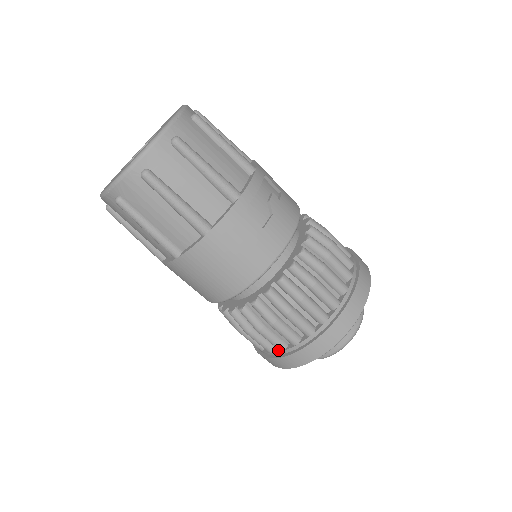
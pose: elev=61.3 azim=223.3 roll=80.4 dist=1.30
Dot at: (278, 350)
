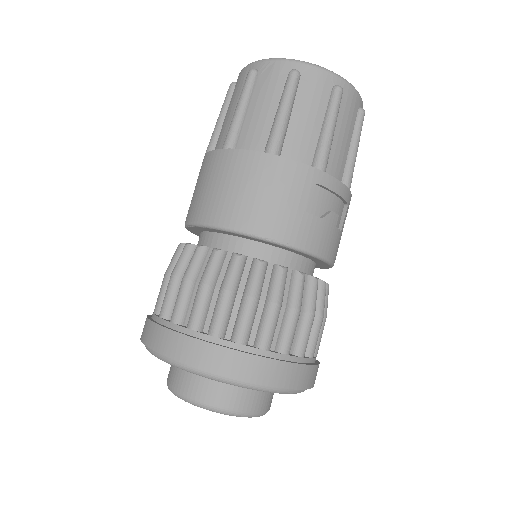
Dot at: (169, 320)
